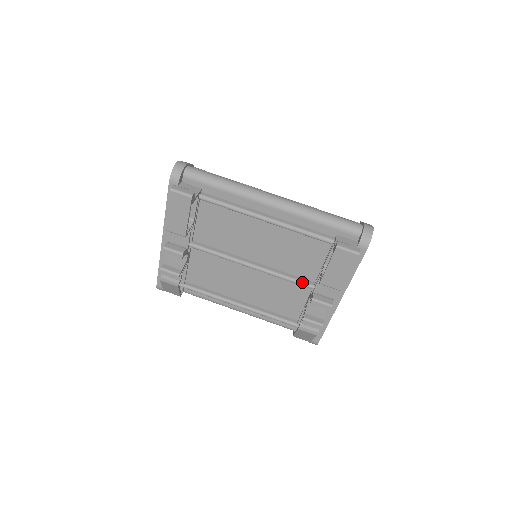
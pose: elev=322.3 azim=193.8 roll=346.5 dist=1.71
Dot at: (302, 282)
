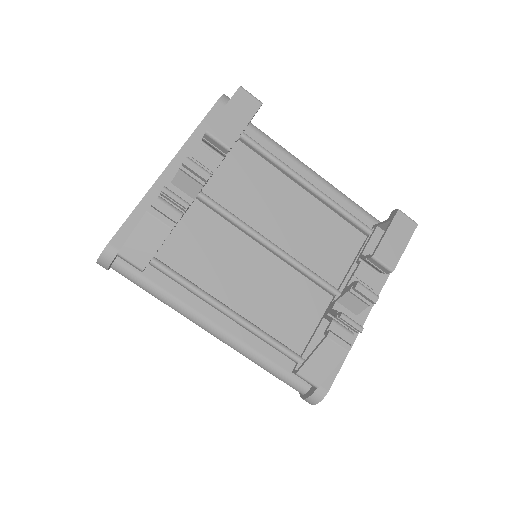
Dot at: (326, 281)
